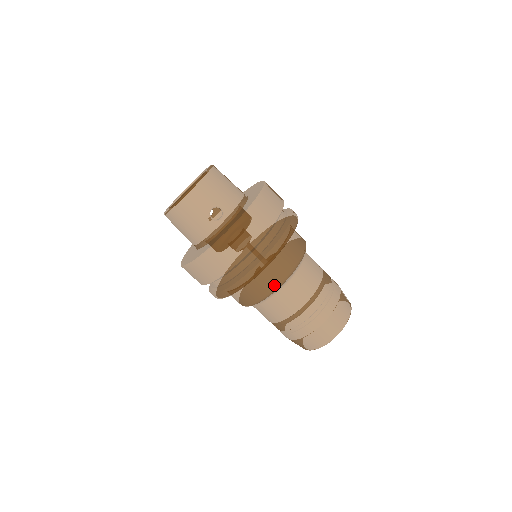
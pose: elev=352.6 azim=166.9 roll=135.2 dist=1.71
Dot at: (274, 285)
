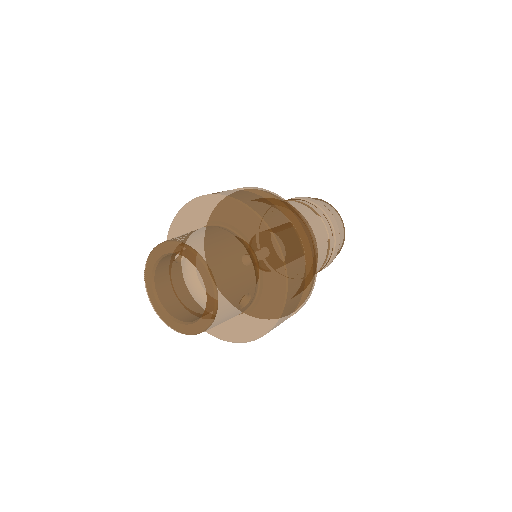
Dot at: occluded
